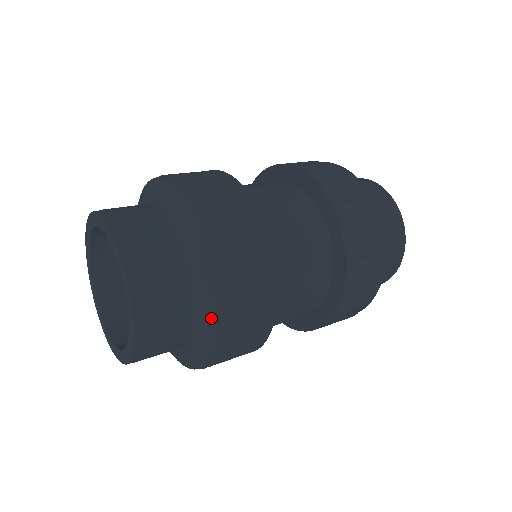
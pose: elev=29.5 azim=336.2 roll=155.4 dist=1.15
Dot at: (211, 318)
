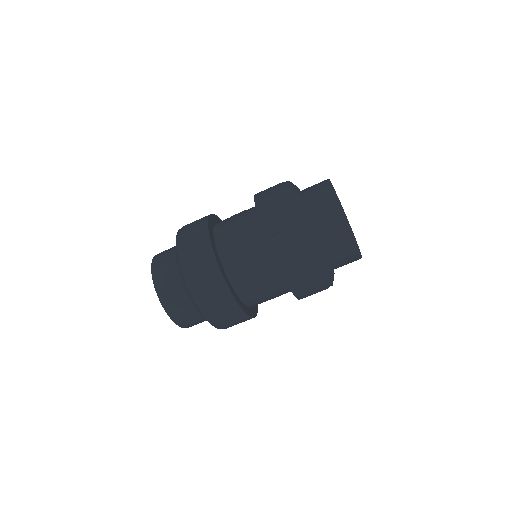
Dot at: (176, 251)
